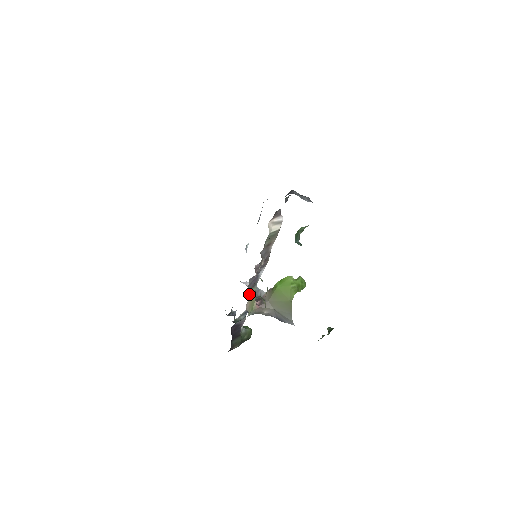
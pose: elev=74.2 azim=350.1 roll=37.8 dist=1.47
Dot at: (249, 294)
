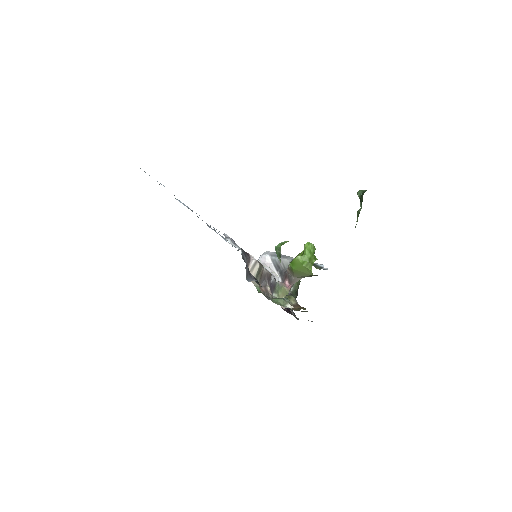
Dot at: (276, 295)
